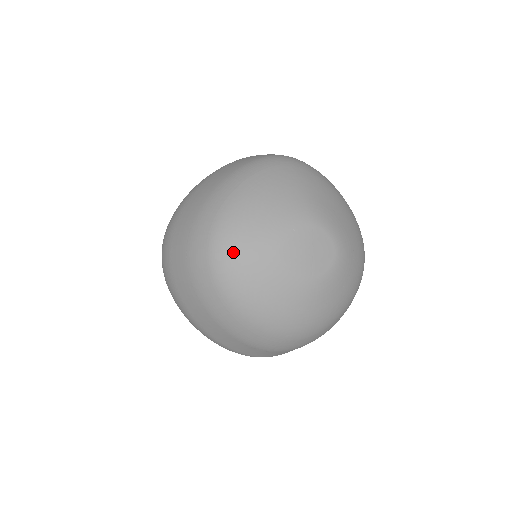
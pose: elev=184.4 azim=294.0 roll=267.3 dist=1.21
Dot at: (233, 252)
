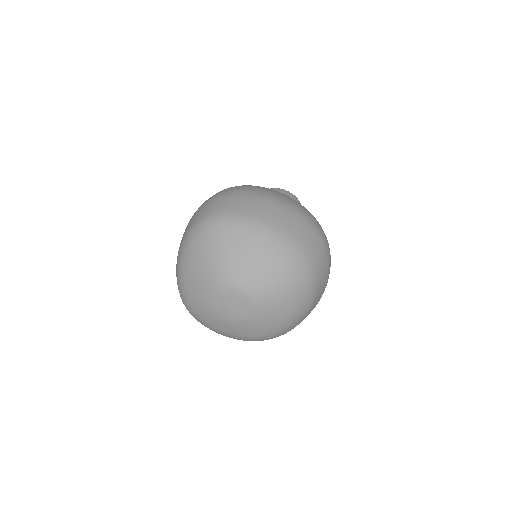
Dot at: (192, 310)
